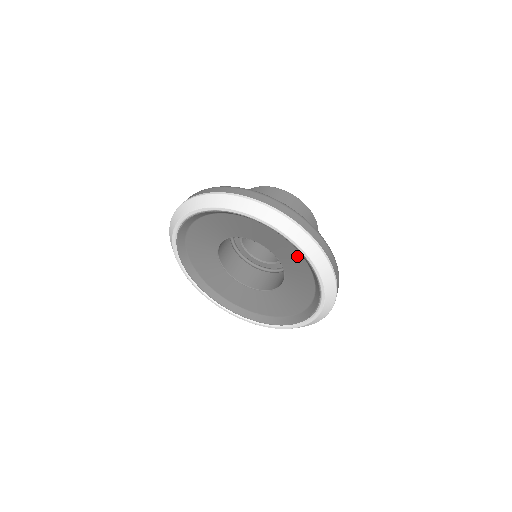
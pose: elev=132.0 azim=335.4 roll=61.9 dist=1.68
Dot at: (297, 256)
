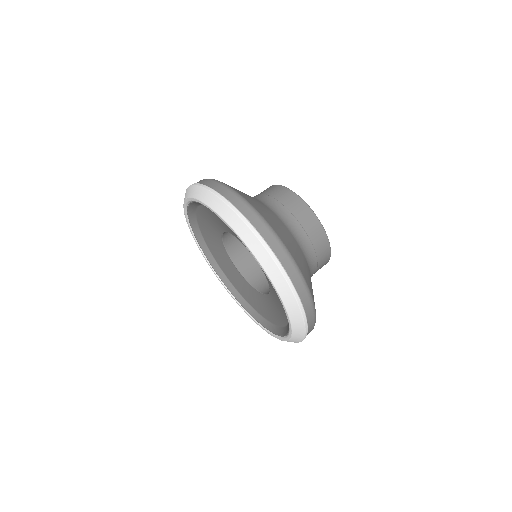
Dot at: occluded
